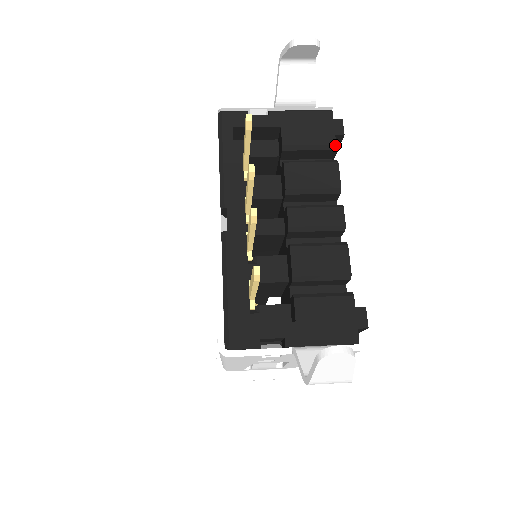
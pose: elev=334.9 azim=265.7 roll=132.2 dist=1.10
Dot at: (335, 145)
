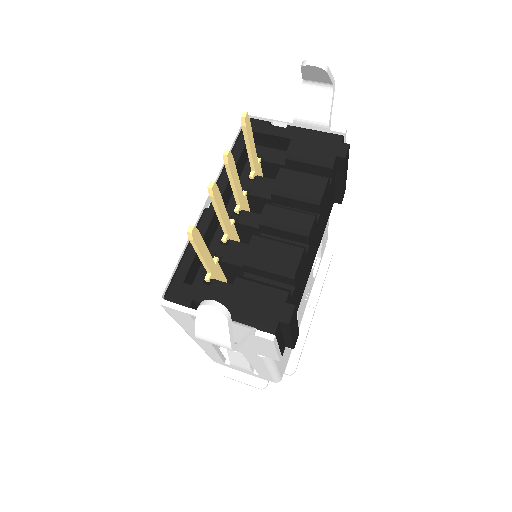
Dot at: (333, 164)
